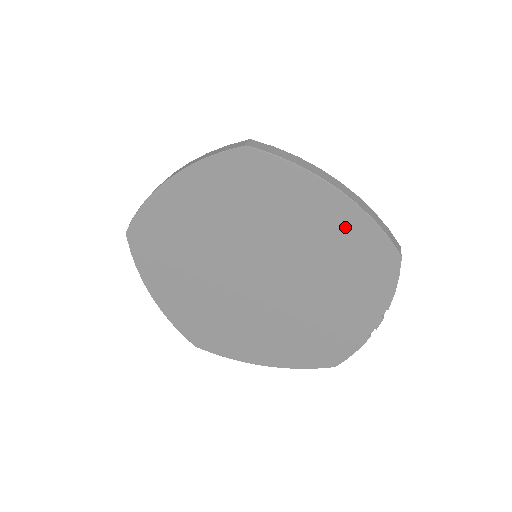
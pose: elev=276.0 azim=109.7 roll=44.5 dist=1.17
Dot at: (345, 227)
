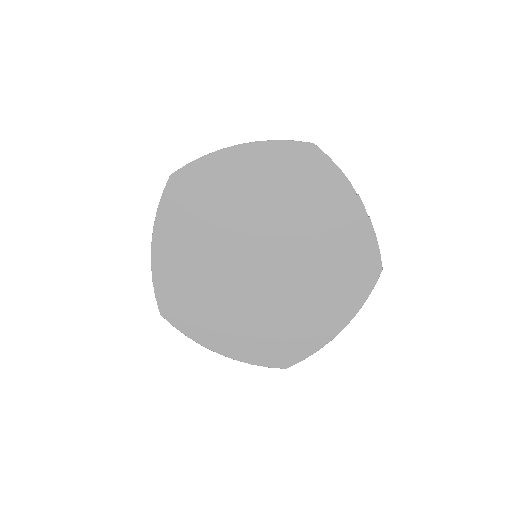
Dot at: (266, 162)
